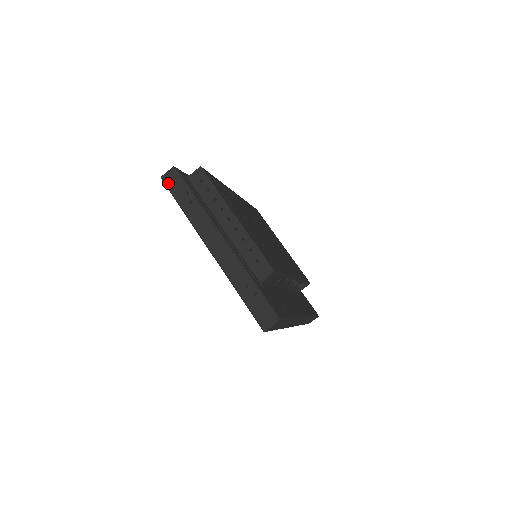
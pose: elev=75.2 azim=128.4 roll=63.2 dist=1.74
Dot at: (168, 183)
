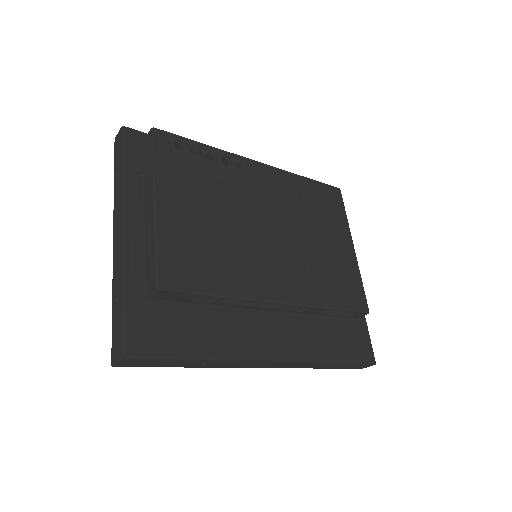
Dot at: (115, 147)
